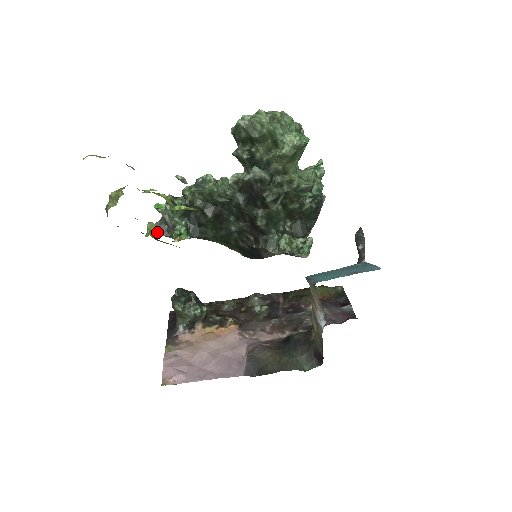
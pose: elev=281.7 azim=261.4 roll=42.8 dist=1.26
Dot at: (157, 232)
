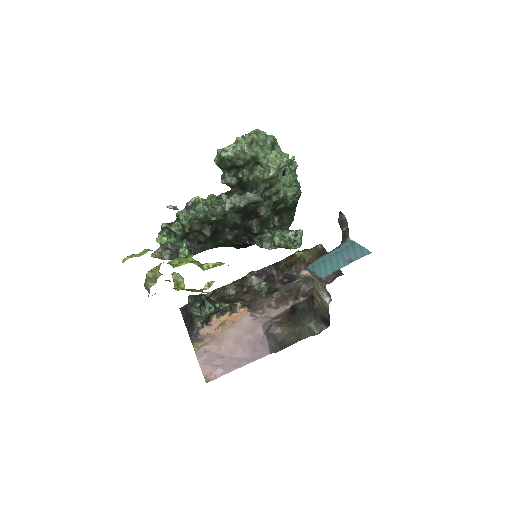
Dot at: (161, 258)
